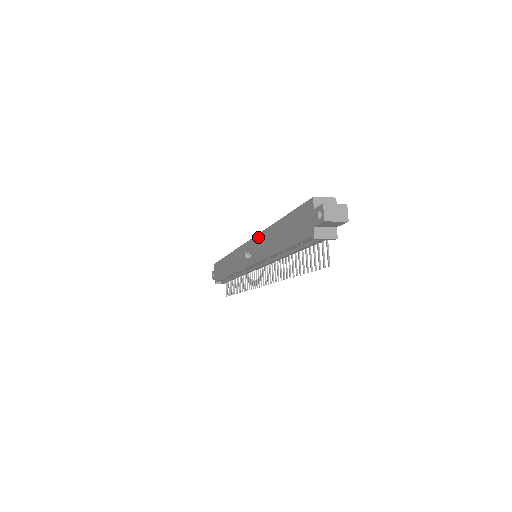
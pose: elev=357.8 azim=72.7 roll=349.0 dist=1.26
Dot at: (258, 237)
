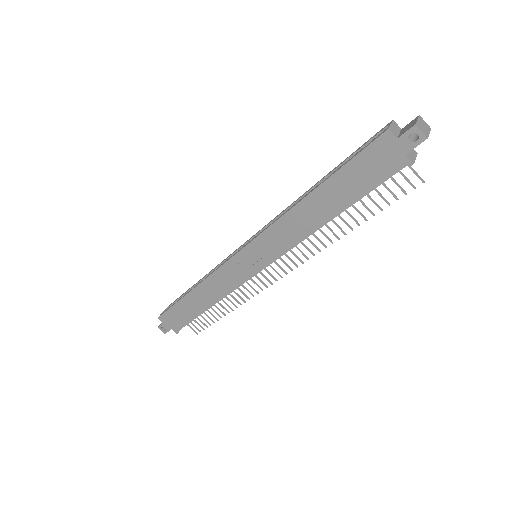
Dot at: (270, 230)
